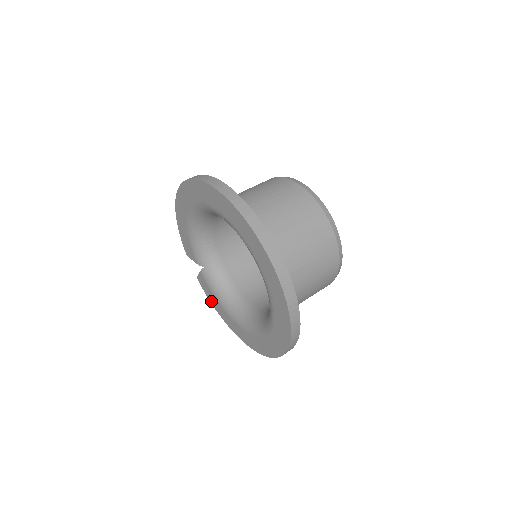
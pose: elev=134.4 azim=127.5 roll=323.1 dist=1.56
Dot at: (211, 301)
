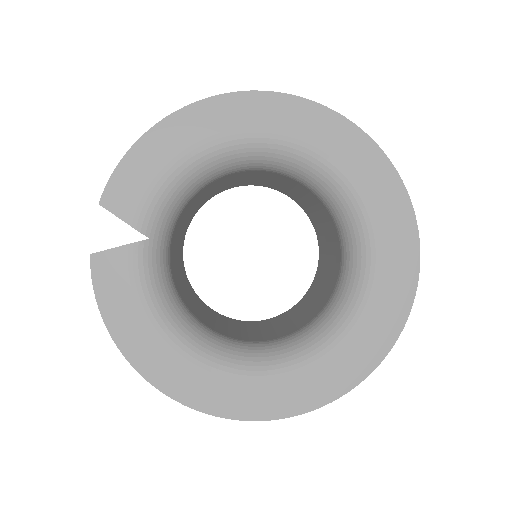
Dot at: (107, 309)
